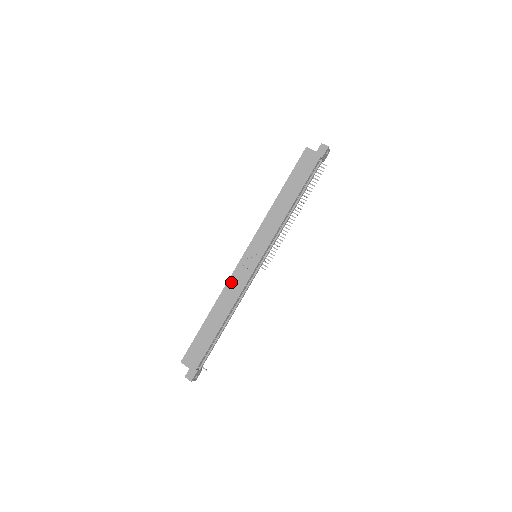
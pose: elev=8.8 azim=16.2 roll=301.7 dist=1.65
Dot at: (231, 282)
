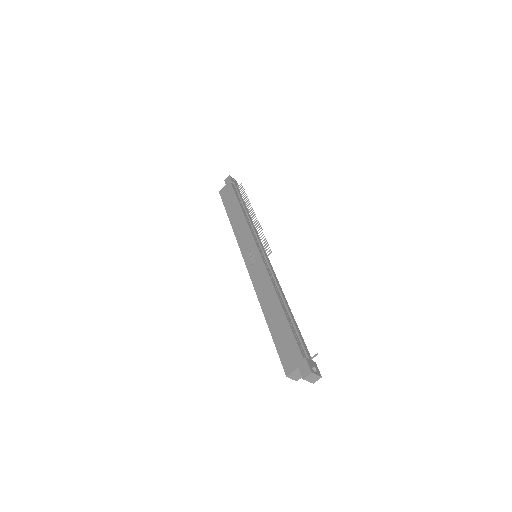
Dot at: (256, 283)
